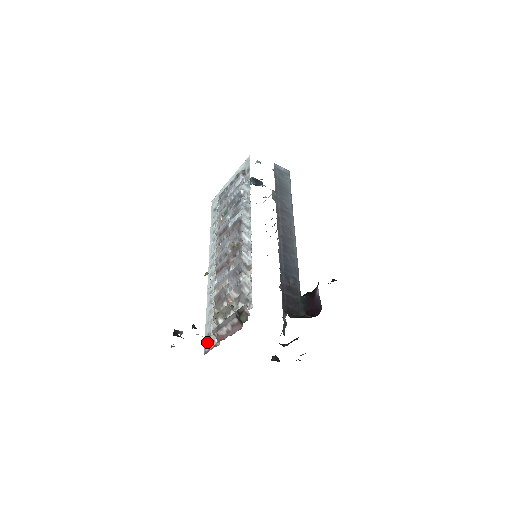
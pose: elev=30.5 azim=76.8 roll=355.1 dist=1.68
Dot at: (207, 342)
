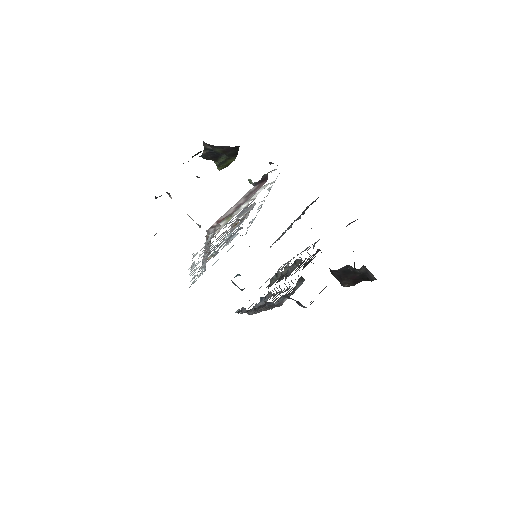
Dot at: occluded
